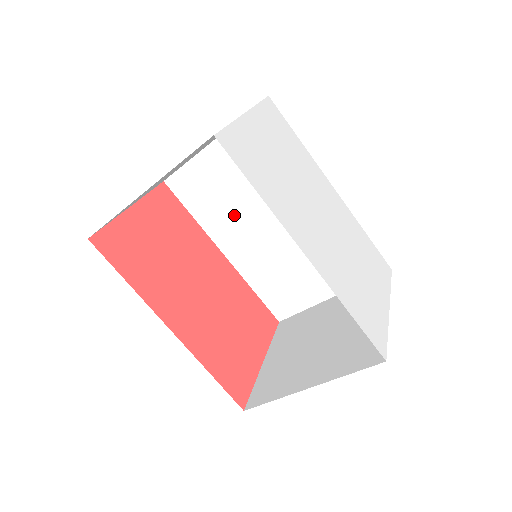
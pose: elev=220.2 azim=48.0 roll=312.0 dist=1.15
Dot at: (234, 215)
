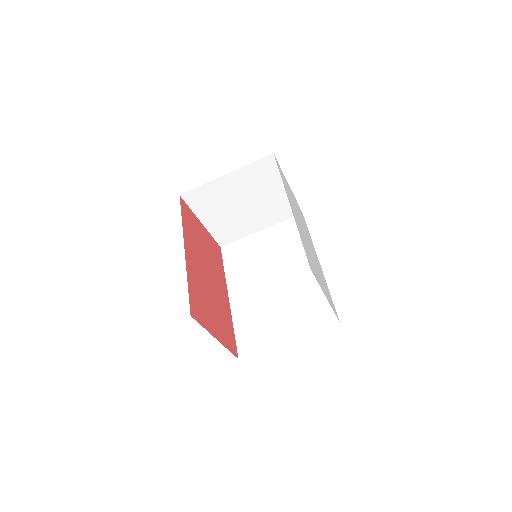
Dot at: (251, 272)
